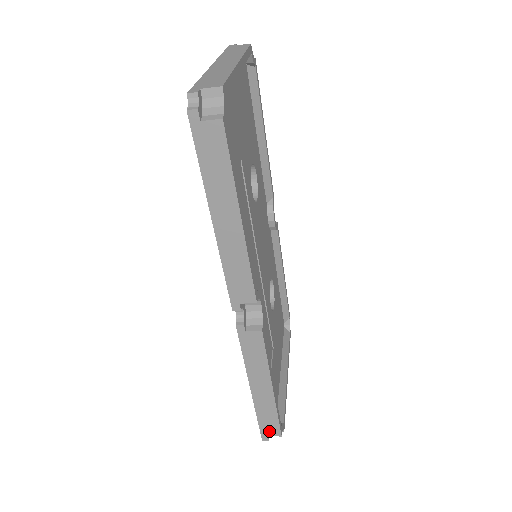
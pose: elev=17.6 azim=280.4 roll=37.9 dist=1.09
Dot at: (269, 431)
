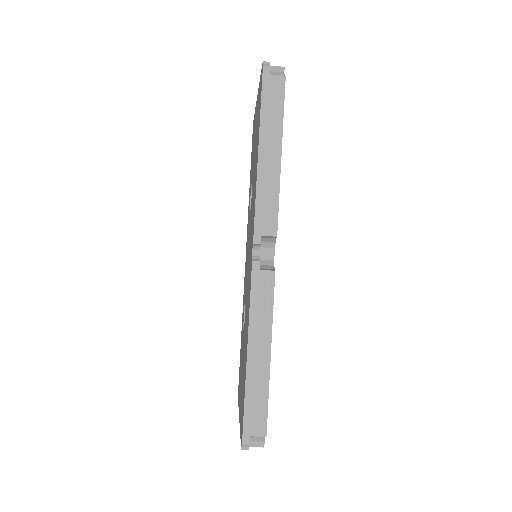
Dot at: (253, 426)
